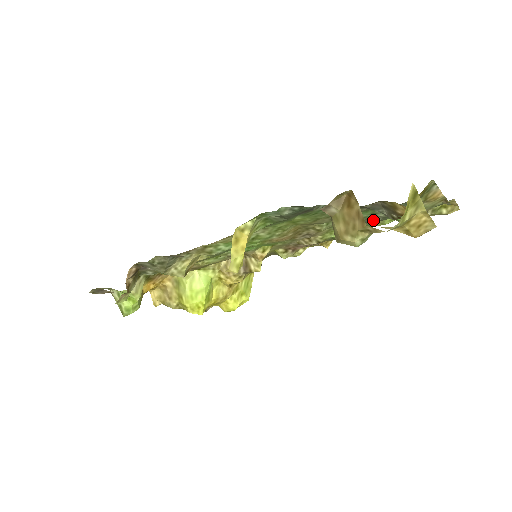
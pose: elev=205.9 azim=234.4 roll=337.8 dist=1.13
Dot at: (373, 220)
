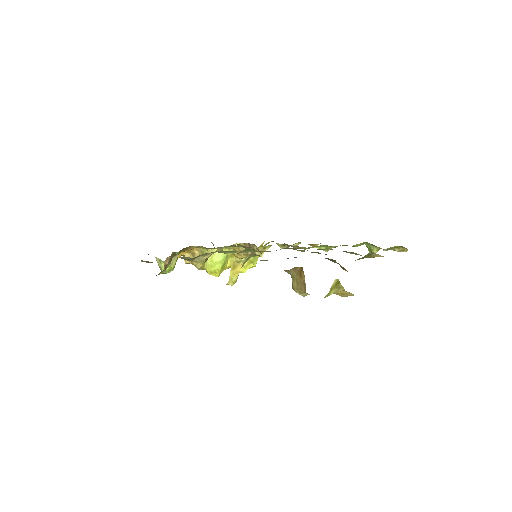
Dot at: occluded
